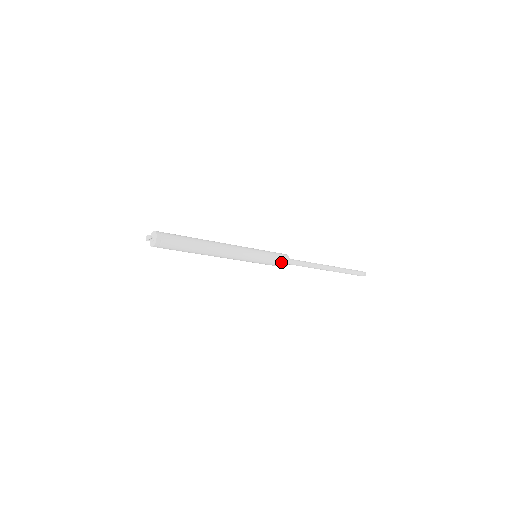
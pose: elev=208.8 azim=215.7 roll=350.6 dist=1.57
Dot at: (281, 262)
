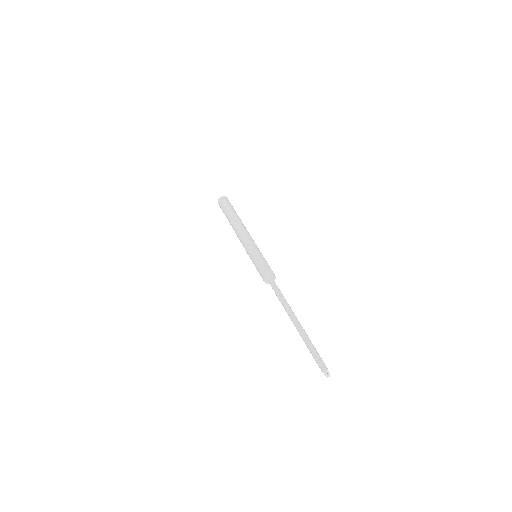
Dot at: (267, 268)
